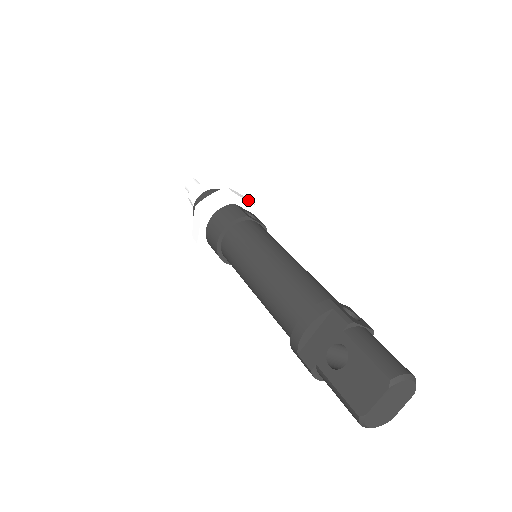
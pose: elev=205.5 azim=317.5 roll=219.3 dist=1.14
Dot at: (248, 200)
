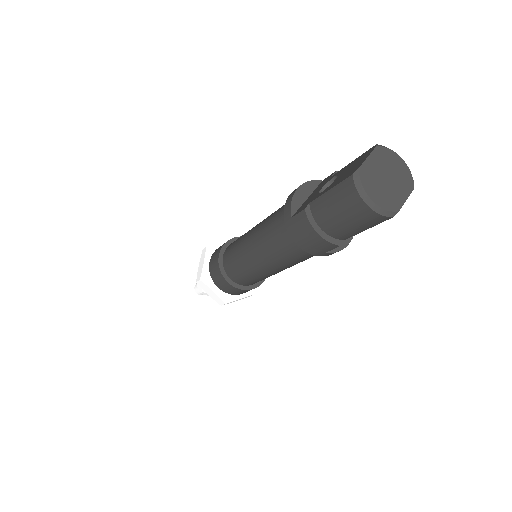
Dot at: occluded
